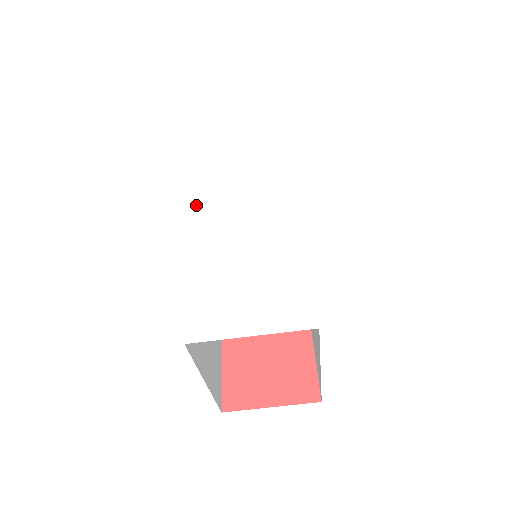
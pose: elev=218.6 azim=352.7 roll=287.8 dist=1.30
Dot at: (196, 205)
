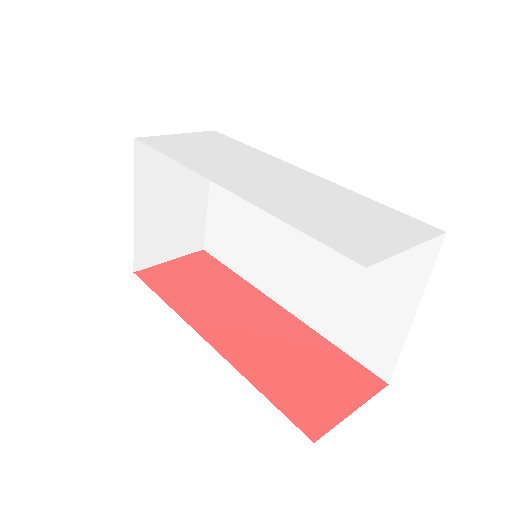
Dot at: (215, 180)
